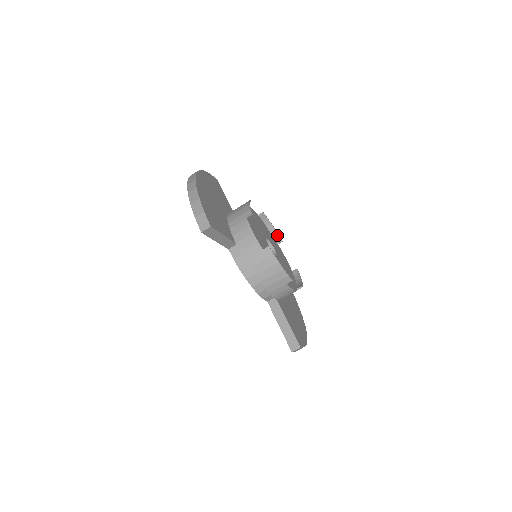
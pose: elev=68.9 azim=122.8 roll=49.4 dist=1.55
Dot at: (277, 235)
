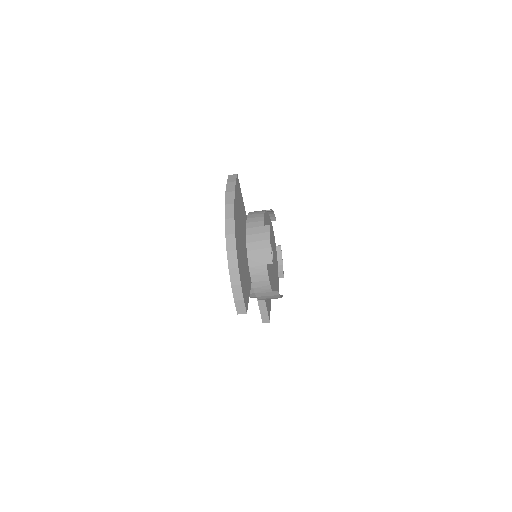
Dot at: (274, 217)
